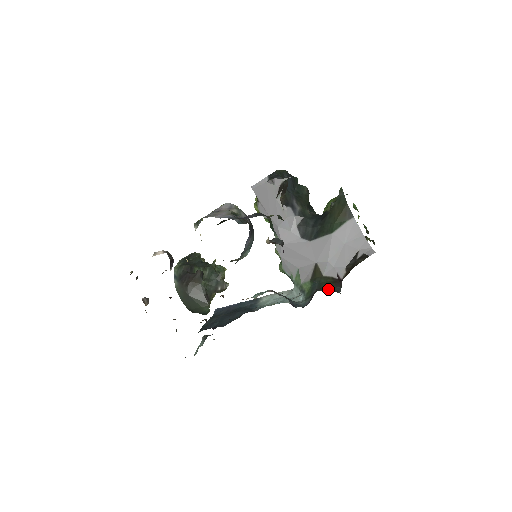
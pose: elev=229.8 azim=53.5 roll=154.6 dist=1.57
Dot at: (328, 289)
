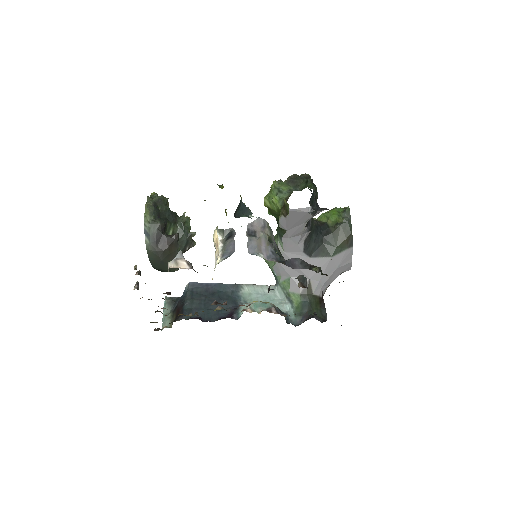
Dot at: (318, 314)
